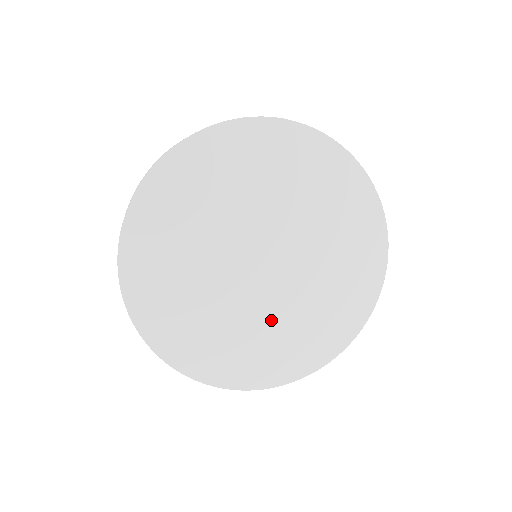
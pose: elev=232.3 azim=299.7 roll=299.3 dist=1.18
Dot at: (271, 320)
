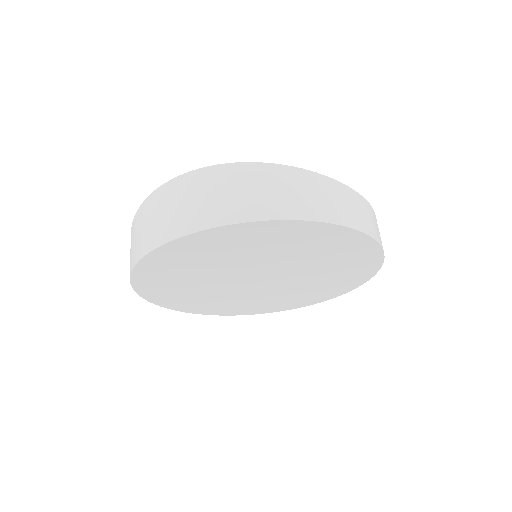
Dot at: (305, 284)
